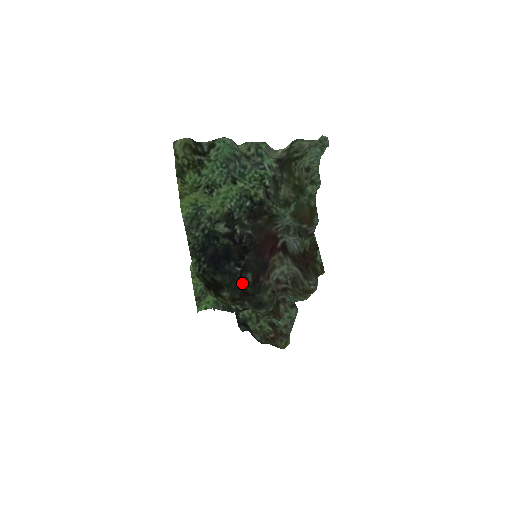
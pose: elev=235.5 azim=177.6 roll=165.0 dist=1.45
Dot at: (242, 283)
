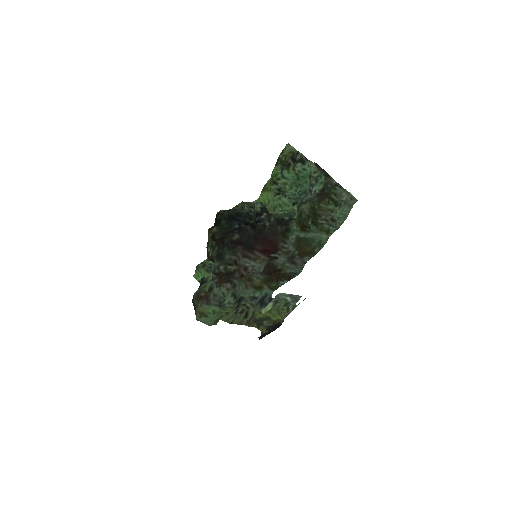
Dot at: (229, 234)
